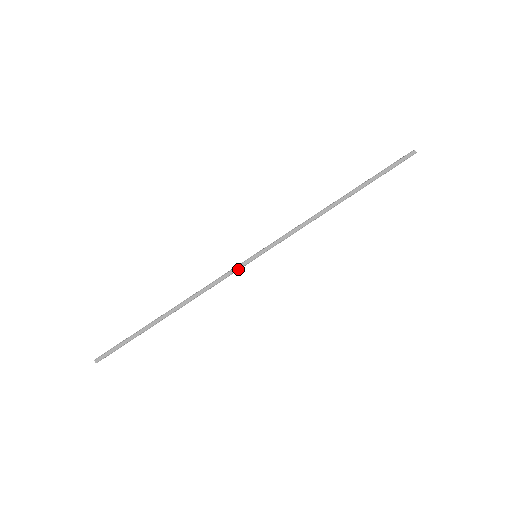
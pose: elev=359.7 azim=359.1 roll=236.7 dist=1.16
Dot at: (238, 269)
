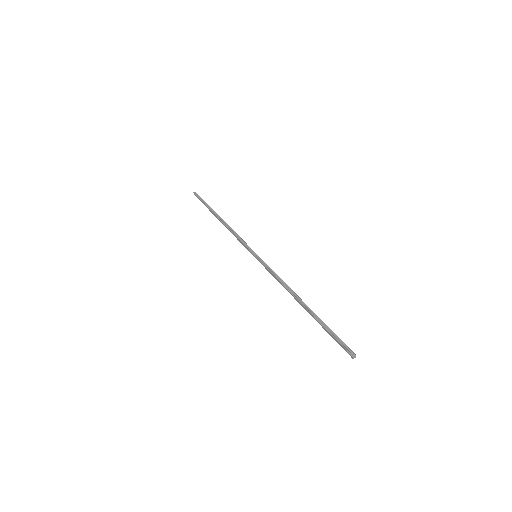
Dot at: (246, 248)
